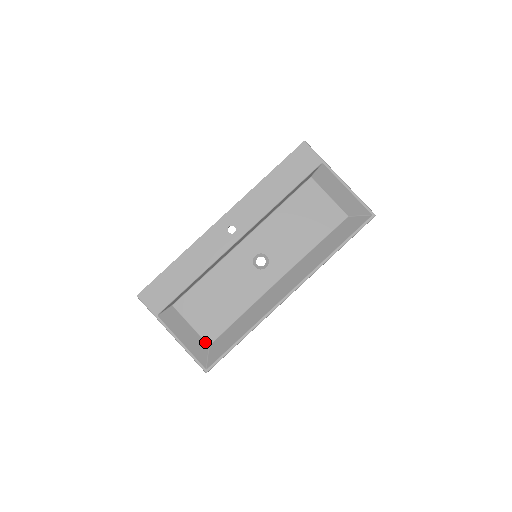
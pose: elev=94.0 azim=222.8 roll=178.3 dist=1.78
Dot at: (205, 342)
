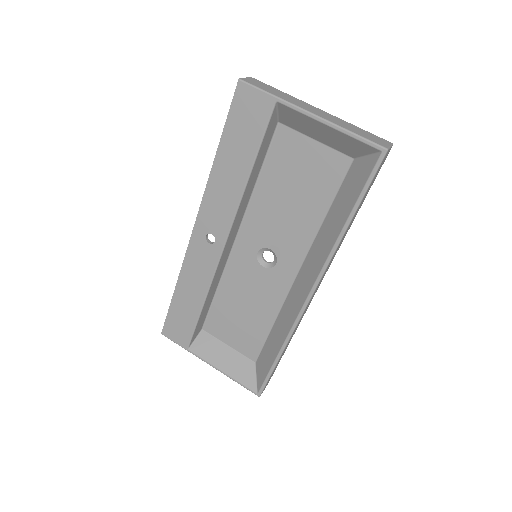
Dot at: (250, 360)
